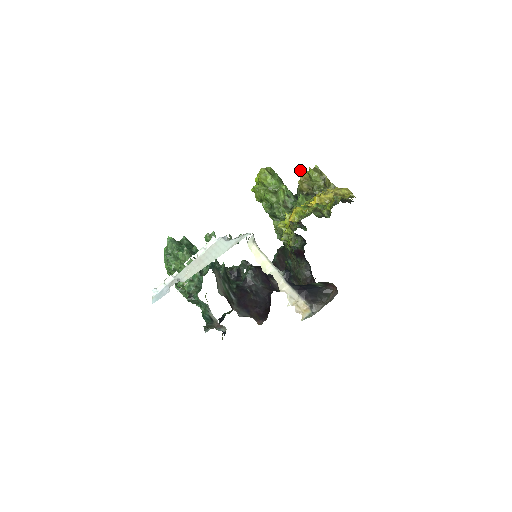
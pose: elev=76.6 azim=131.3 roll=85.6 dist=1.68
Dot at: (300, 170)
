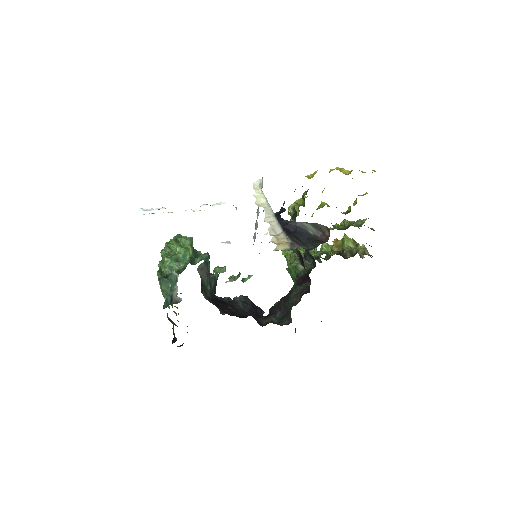
Dot at: (335, 239)
